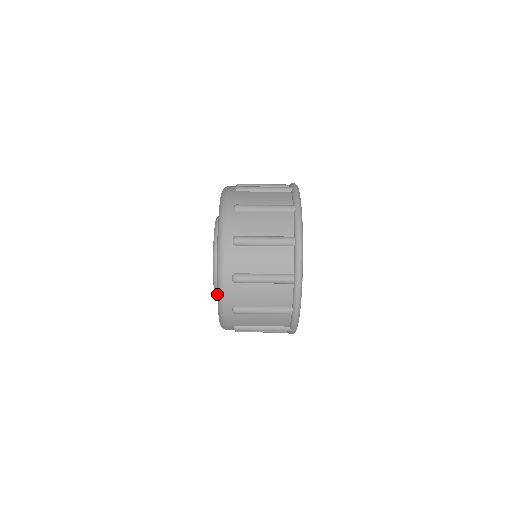
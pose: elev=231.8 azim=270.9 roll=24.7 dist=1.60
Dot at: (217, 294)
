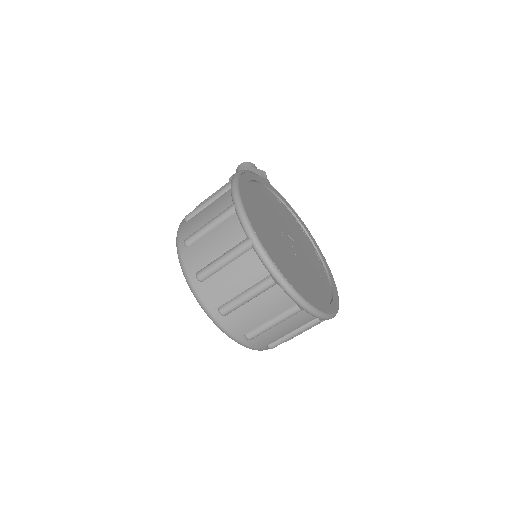
Dot at: occluded
